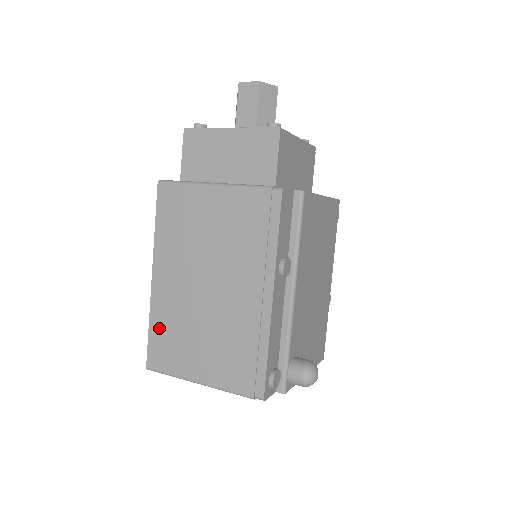
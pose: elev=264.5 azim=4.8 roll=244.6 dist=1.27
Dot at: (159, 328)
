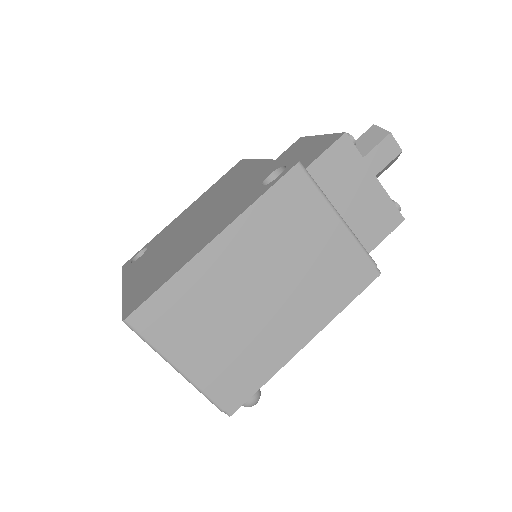
Dot at: (177, 293)
